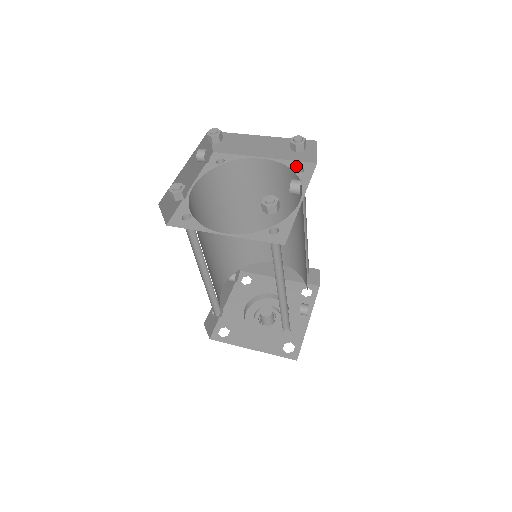
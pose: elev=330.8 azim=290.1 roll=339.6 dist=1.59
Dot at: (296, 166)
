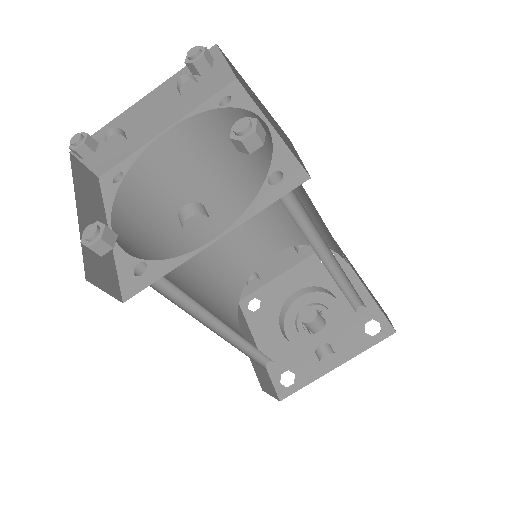
Dot at: (281, 165)
